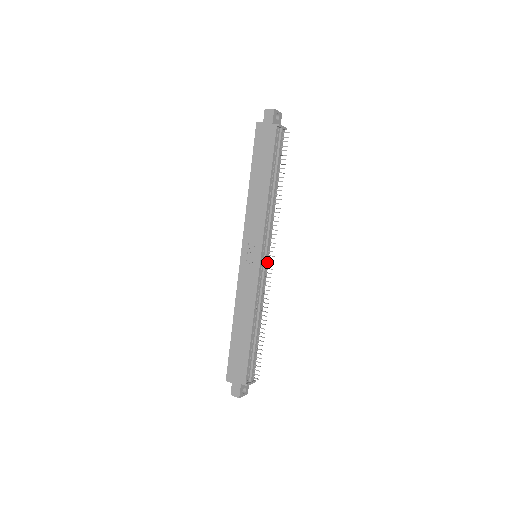
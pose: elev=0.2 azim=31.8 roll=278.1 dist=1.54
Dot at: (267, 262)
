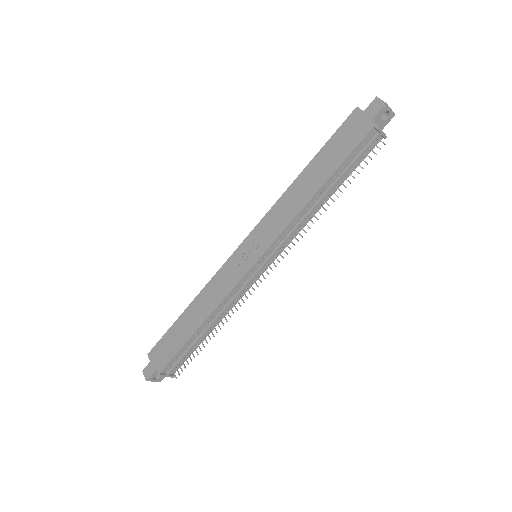
Dot at: (263, 271)
